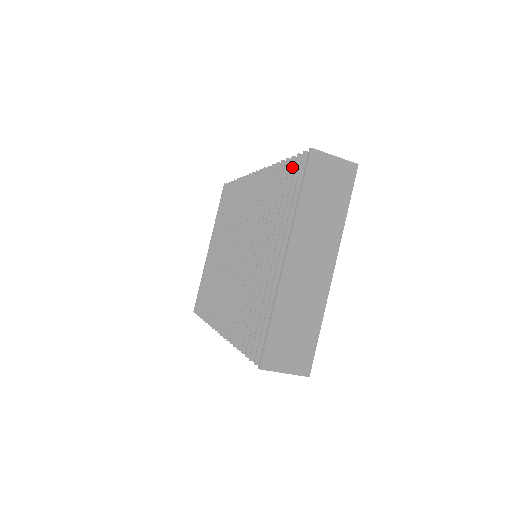
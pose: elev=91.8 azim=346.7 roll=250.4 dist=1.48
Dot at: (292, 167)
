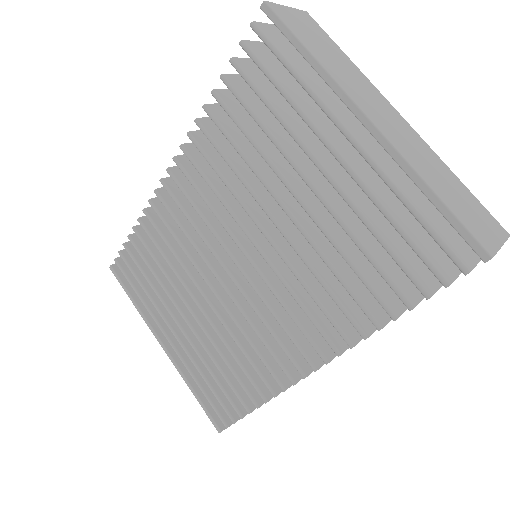
Dot at: (243, 69)
